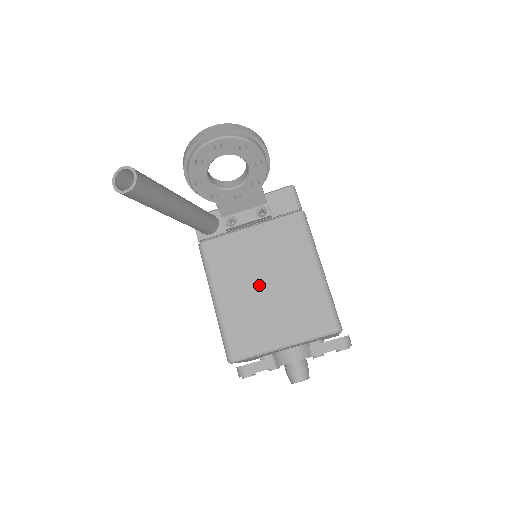
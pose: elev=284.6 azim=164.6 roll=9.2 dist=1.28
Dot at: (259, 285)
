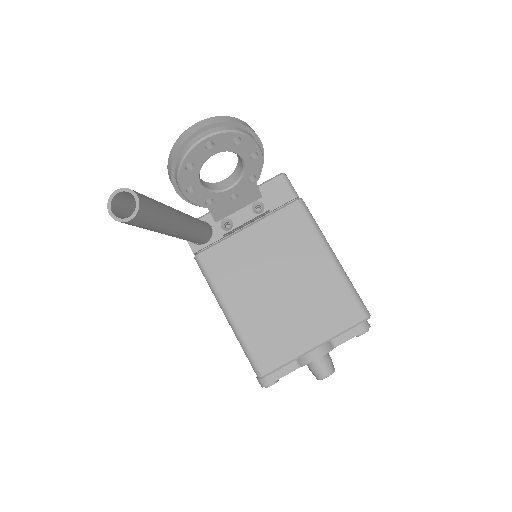
Dot at: (273, 288)
